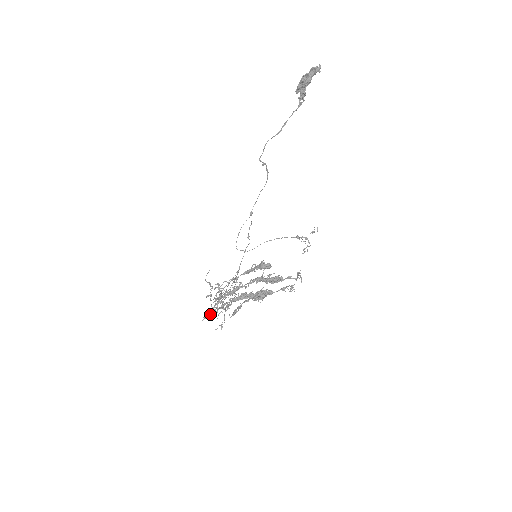
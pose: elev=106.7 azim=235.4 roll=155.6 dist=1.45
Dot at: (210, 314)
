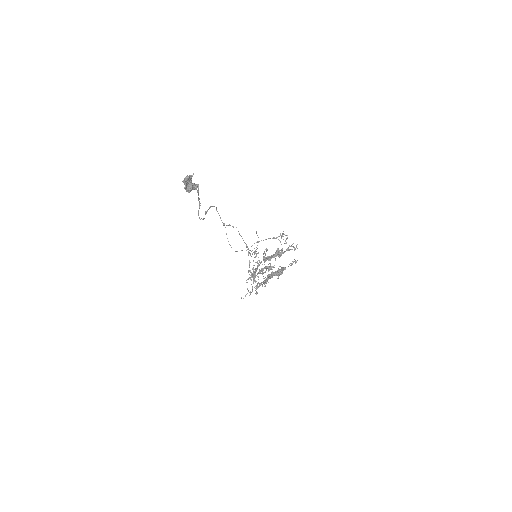
Dot at: occluded
